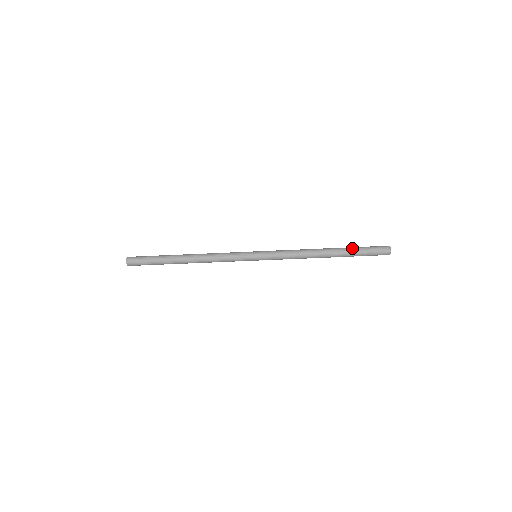
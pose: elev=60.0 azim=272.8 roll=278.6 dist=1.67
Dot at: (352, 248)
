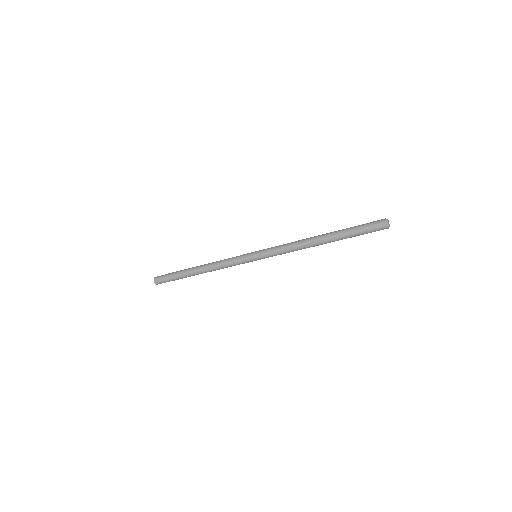
Dot at: (345, 229)
